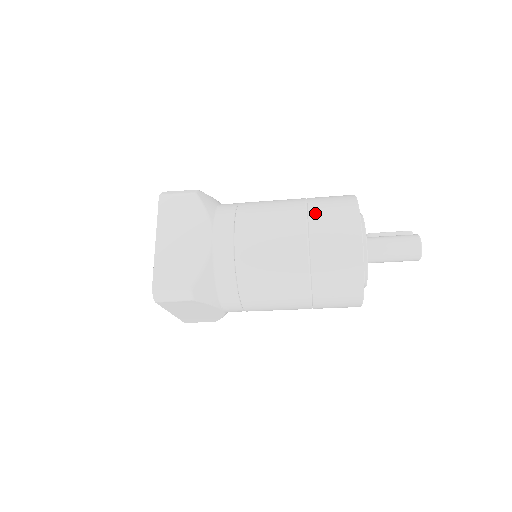
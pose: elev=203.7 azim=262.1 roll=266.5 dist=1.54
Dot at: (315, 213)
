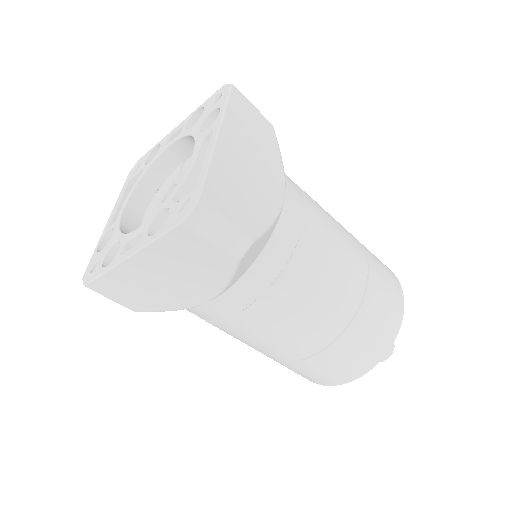
Dot at: (370, 253)
